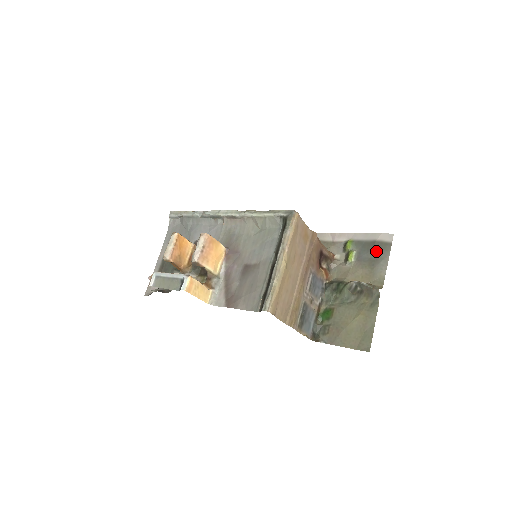
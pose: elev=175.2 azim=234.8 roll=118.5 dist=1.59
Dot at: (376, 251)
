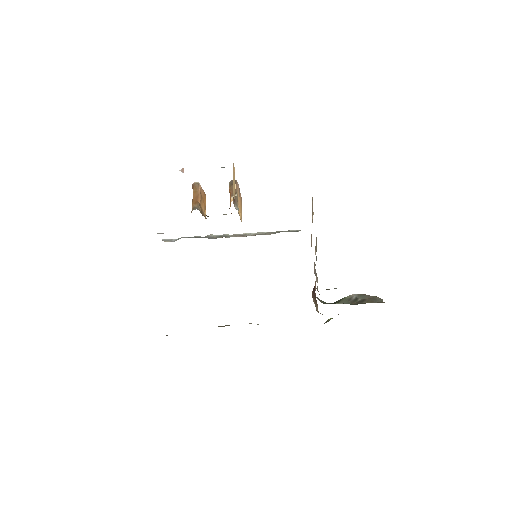
Dot at: occluded
